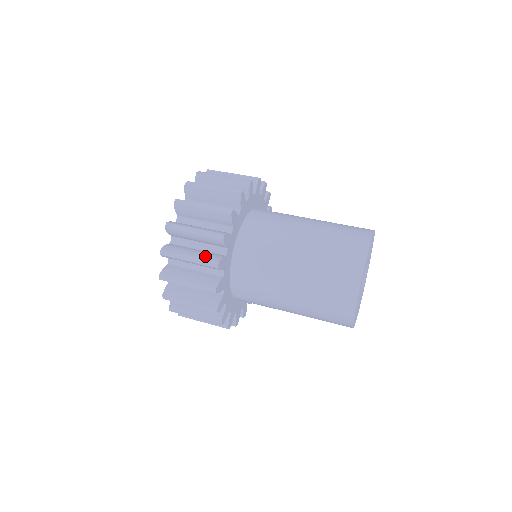
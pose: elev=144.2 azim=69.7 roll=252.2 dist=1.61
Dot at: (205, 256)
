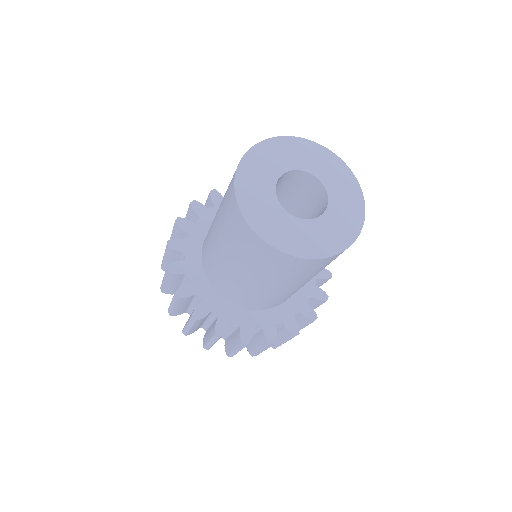
Dot at: occluded
